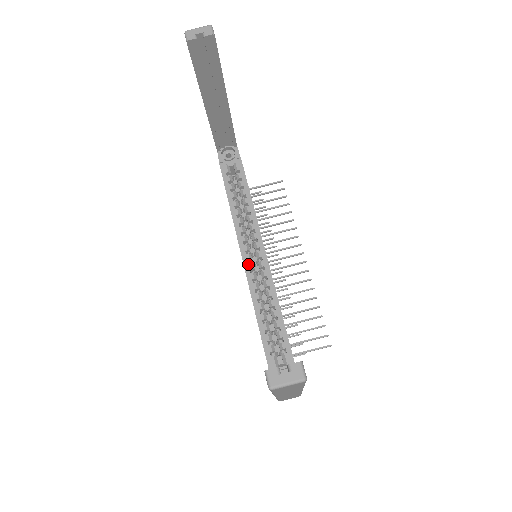
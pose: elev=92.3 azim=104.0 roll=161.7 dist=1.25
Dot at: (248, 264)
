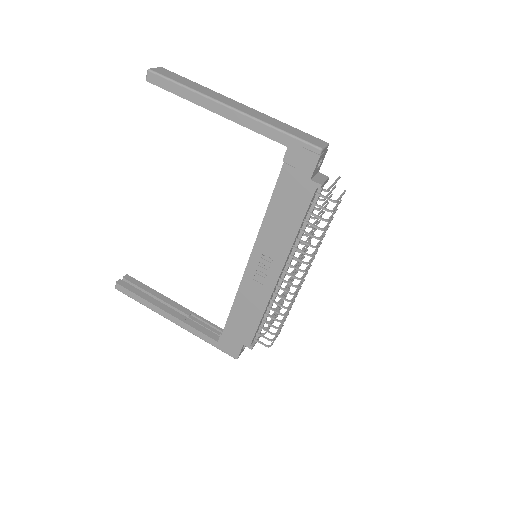
Dot at: (252, 253)
